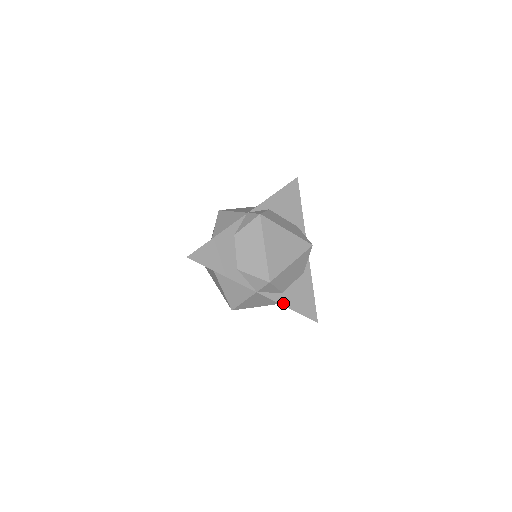
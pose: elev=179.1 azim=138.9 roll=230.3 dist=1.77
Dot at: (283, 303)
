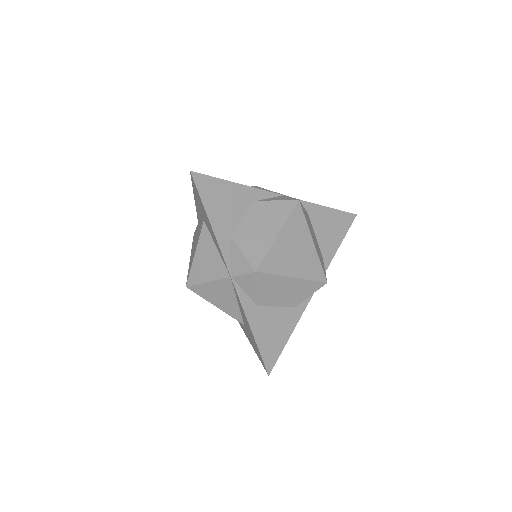
Dot at: (249, 316)
